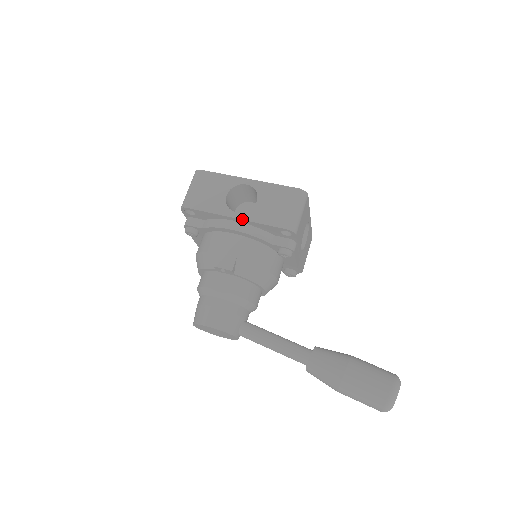
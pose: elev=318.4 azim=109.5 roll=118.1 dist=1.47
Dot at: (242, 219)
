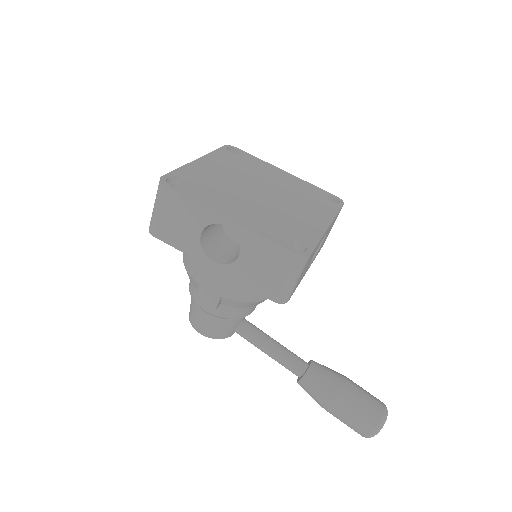
Dot at: (221, 273)
